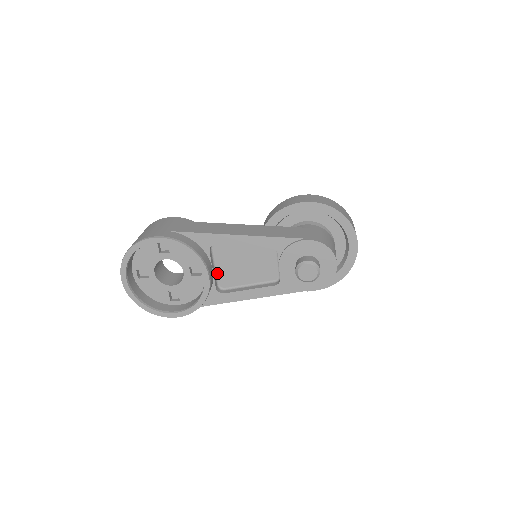
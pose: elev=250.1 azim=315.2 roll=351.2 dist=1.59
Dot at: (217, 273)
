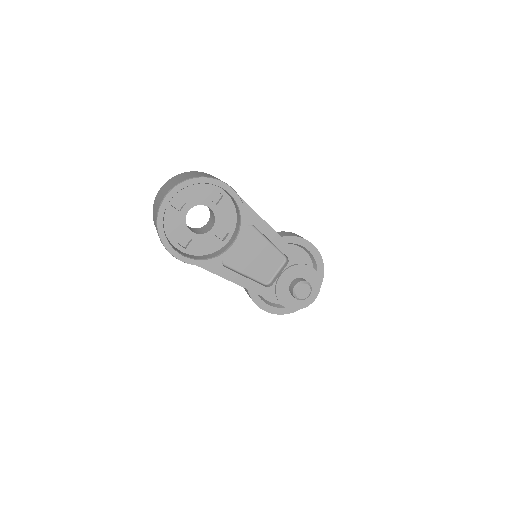
Dot at: occluded
